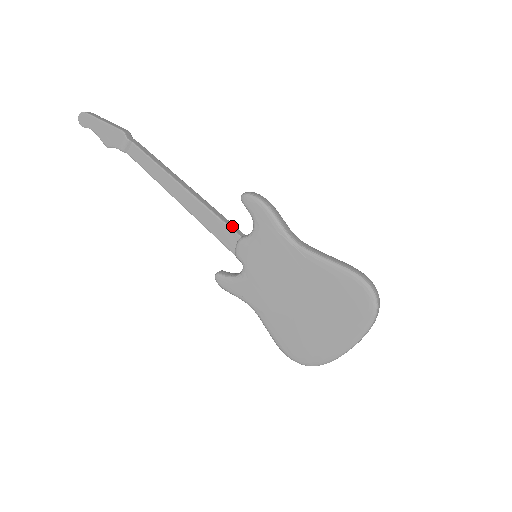
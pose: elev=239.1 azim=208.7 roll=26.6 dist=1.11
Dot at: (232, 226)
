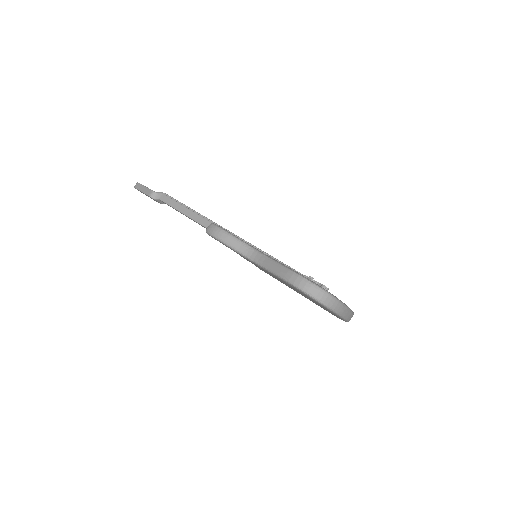
Dot at: occluded
